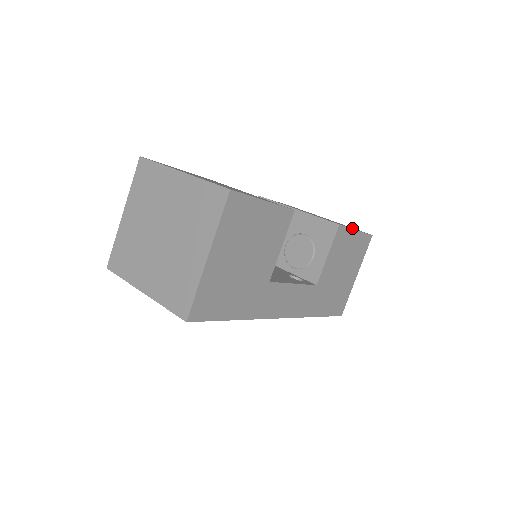
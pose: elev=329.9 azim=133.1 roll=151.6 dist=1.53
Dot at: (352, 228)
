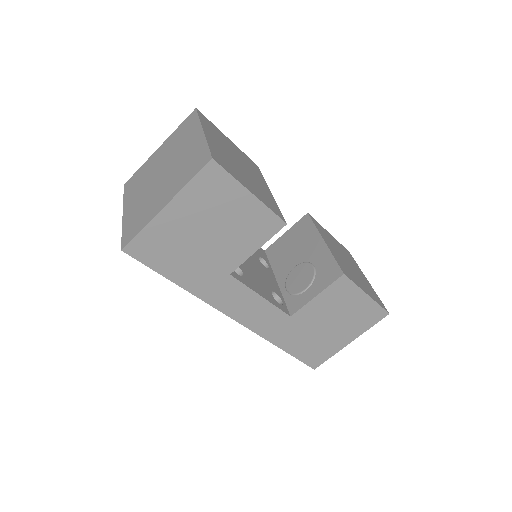
Dot at: (366, 290)
